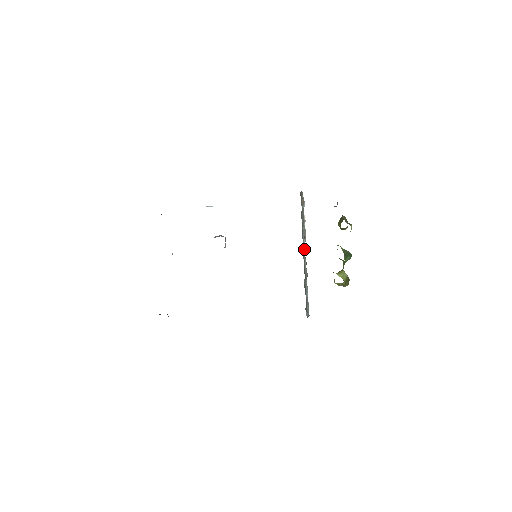
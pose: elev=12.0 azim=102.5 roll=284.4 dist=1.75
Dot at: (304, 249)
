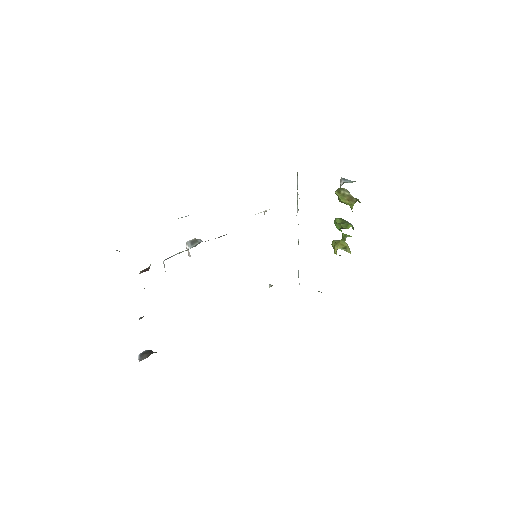
Dot at: occluded
